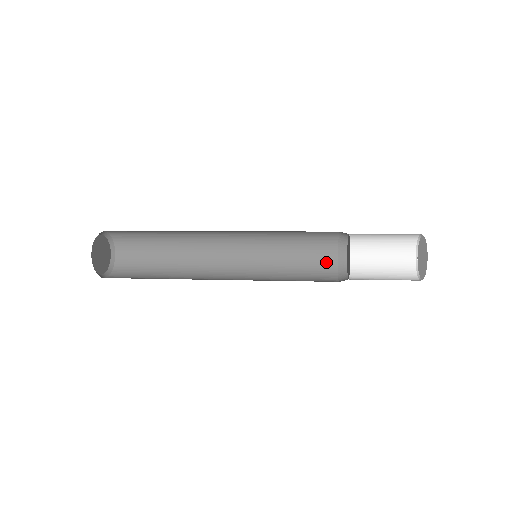
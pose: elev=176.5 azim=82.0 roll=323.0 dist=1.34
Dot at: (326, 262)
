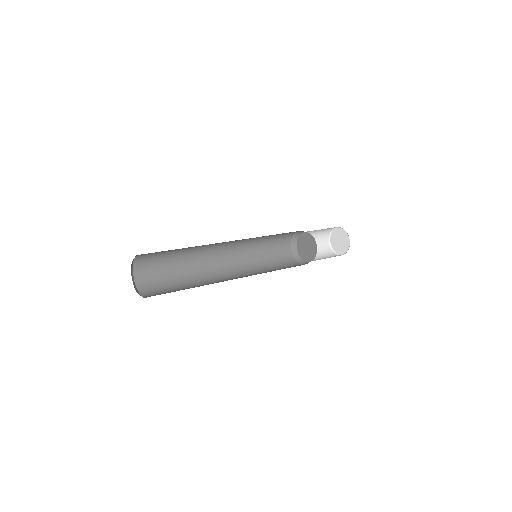
Dot at: (288, 259)
